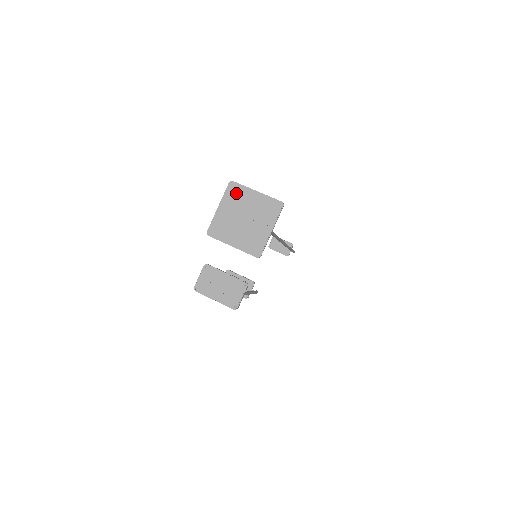
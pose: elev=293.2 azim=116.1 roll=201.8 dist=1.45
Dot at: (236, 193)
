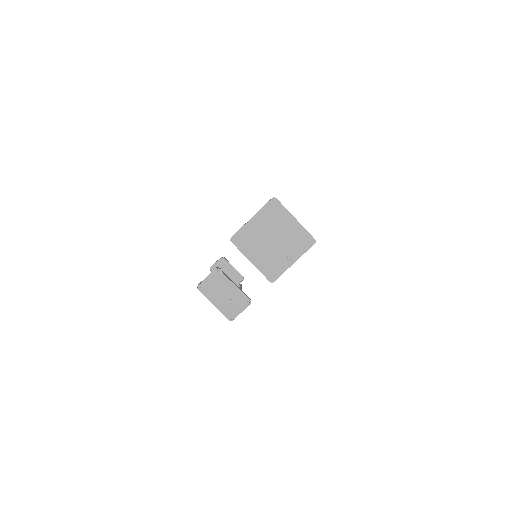
Dot at: (275, 212)
